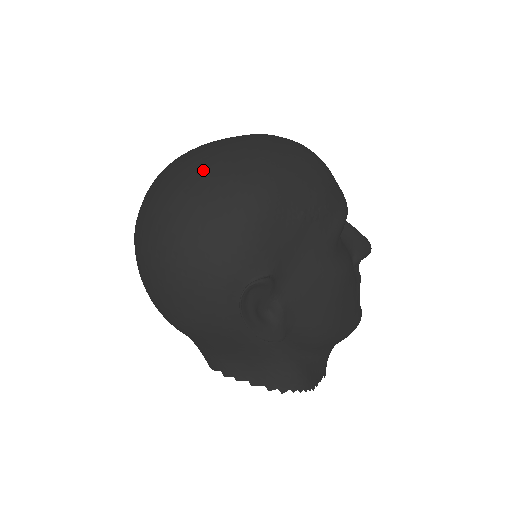
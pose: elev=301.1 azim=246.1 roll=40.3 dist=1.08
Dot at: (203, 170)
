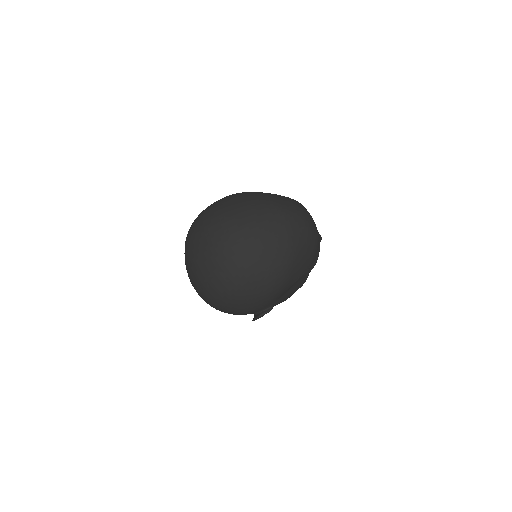
Dot at: (252, 264)
